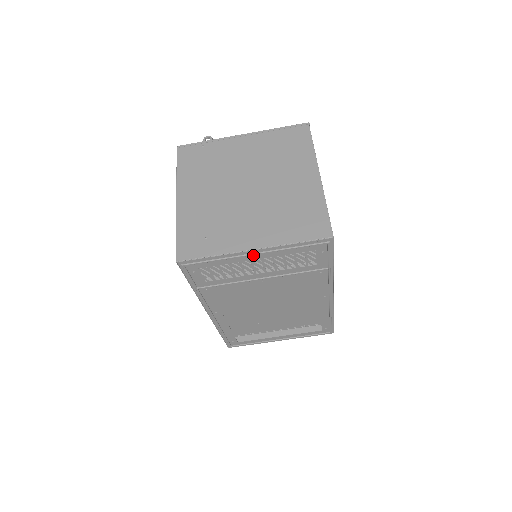
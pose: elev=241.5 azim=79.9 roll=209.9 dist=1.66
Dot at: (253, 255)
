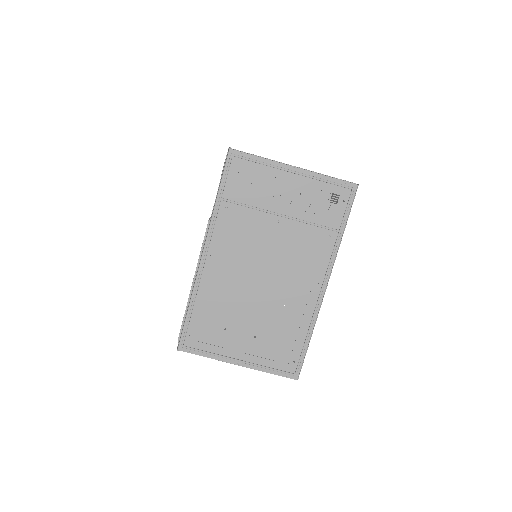
Dot at: (290, 174)
